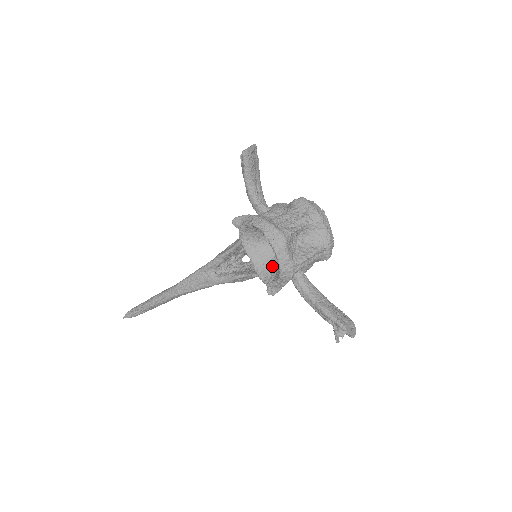
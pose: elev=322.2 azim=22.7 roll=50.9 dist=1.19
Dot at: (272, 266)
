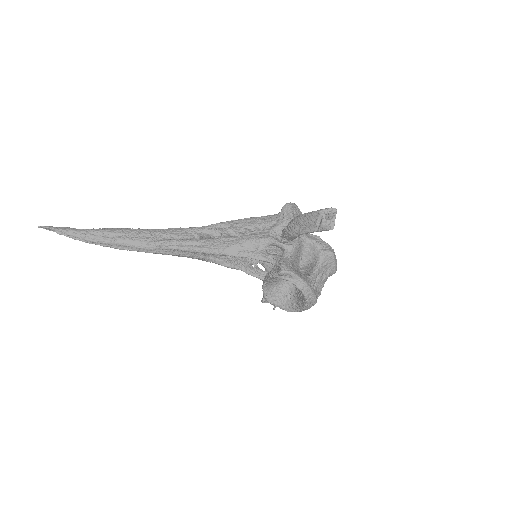
Dot at: (278, 288)
